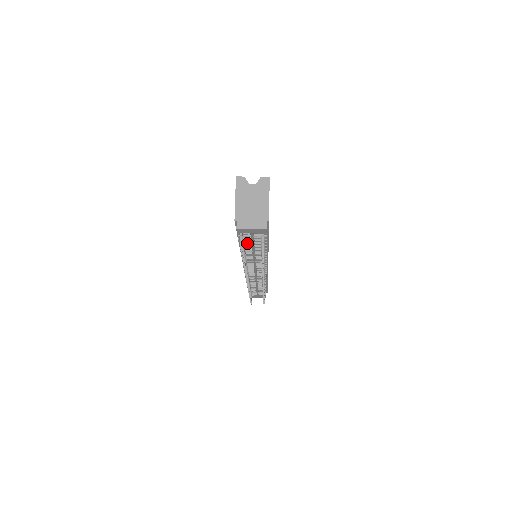
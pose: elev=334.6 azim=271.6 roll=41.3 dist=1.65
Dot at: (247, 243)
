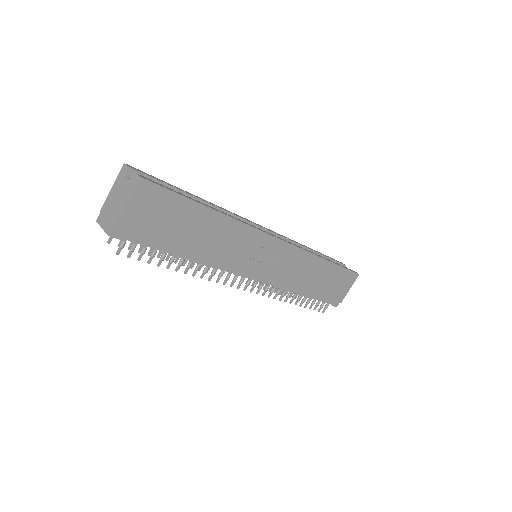
Dot at: occluded
